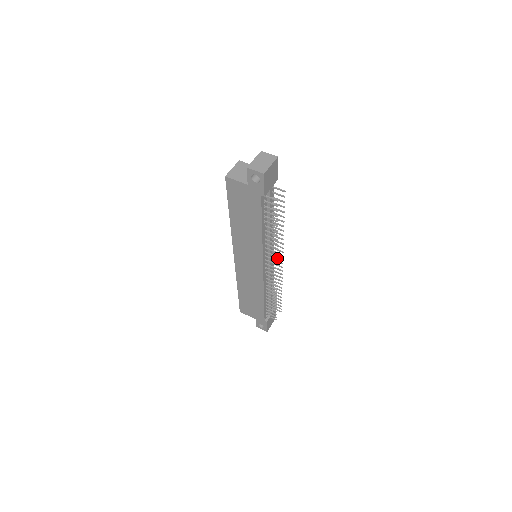
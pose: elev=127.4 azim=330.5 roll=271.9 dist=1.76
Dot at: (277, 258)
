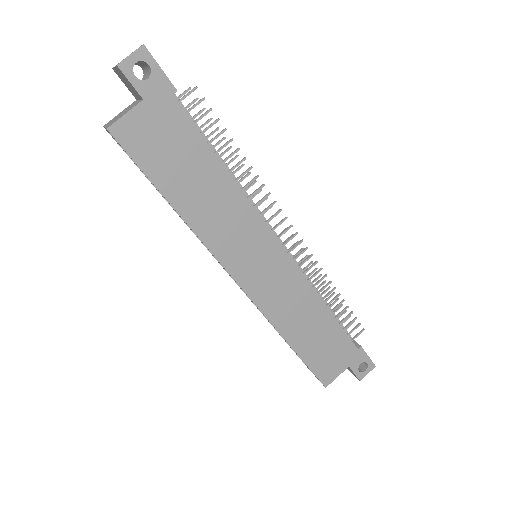
Dot at: occluded
